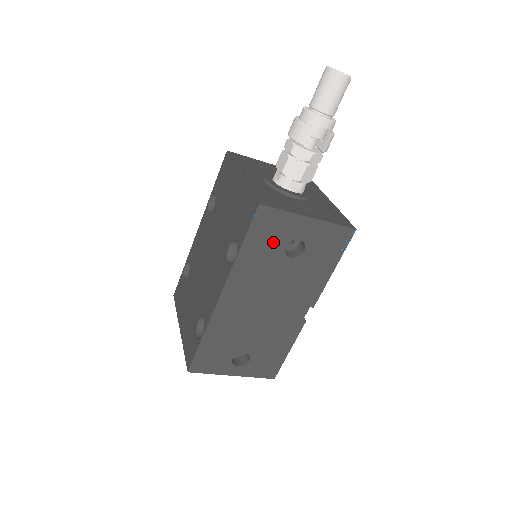
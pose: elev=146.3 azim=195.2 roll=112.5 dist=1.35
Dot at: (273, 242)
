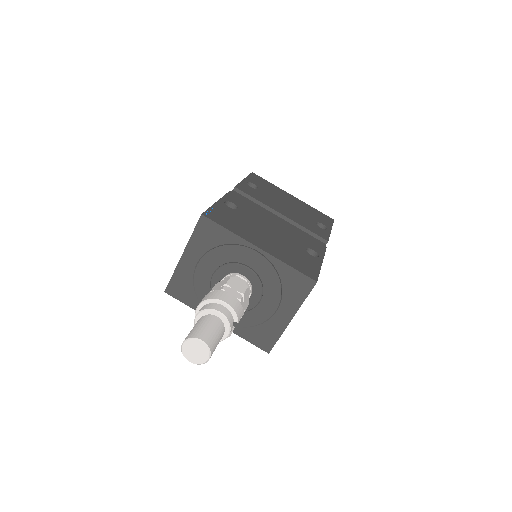
Dot at: occluded
